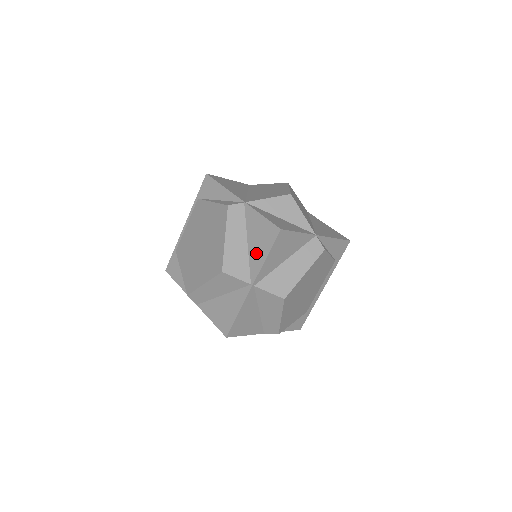
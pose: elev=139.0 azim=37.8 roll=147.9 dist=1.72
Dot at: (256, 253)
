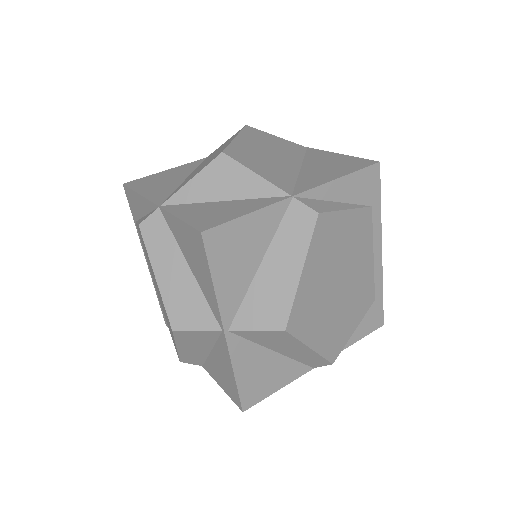
Dot at: (202, 281)
